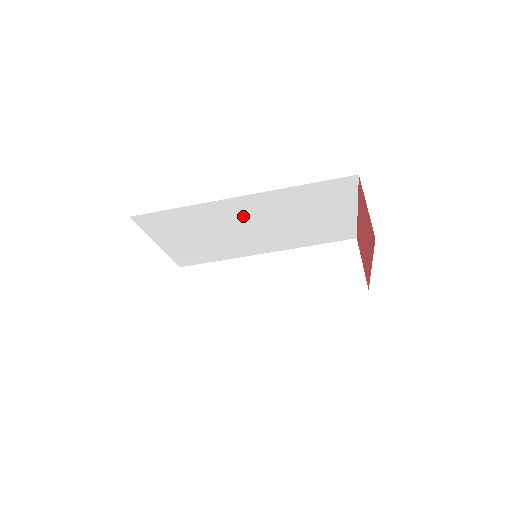
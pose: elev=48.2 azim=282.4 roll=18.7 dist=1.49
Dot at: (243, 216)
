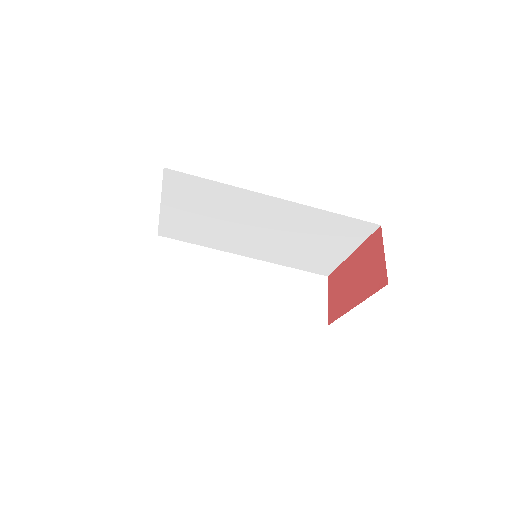
Dot at: (261, 215)
